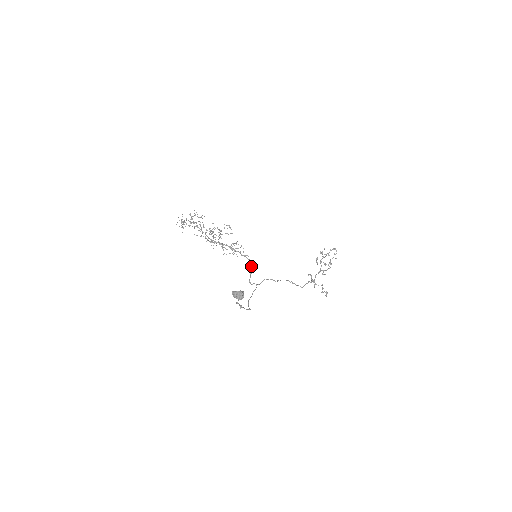
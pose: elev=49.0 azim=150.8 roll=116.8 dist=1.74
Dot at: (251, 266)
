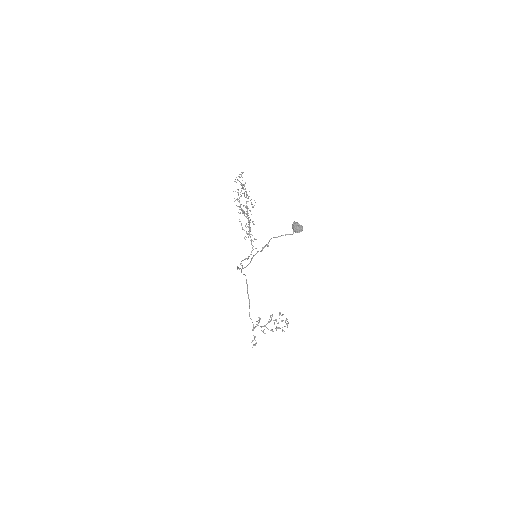
Dot at: (249, 256)
